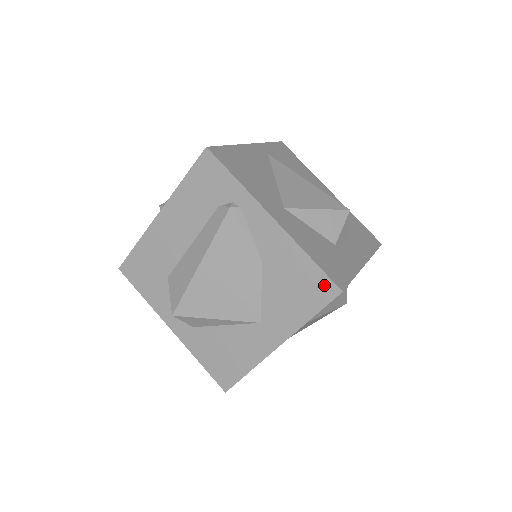
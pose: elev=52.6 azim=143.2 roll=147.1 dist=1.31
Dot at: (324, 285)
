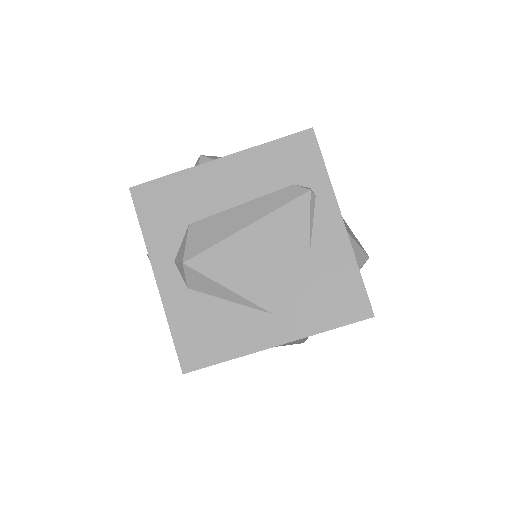
Dot at: (360, 303)
